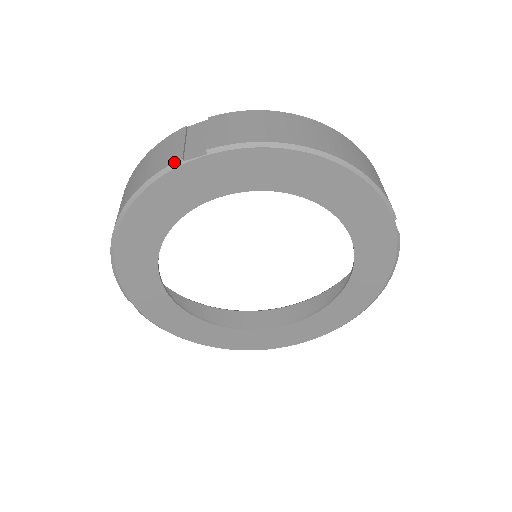
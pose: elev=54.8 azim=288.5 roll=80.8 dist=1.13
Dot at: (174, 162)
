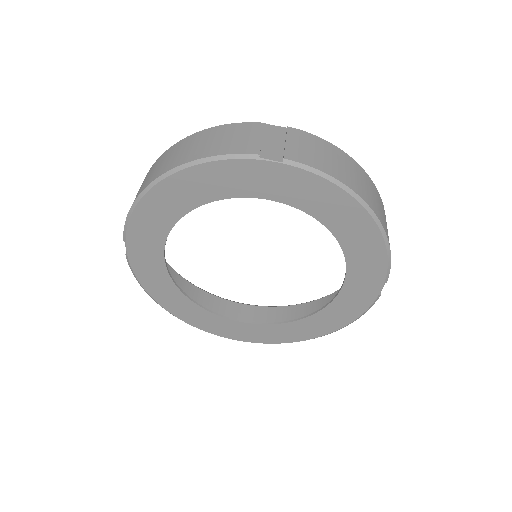
Dot at: (251, 153)
